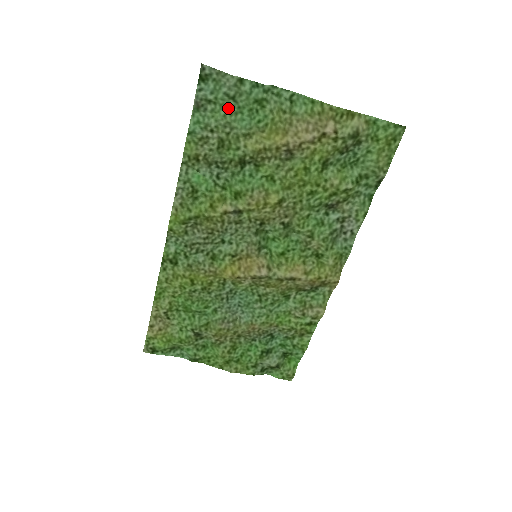
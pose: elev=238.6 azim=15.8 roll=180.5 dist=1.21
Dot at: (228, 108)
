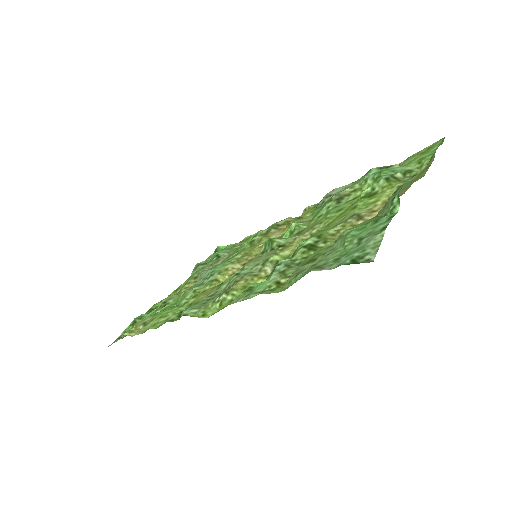
Dot at: (346, 245)
